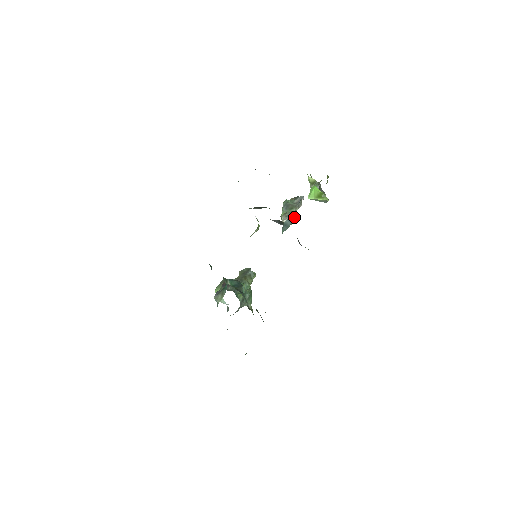
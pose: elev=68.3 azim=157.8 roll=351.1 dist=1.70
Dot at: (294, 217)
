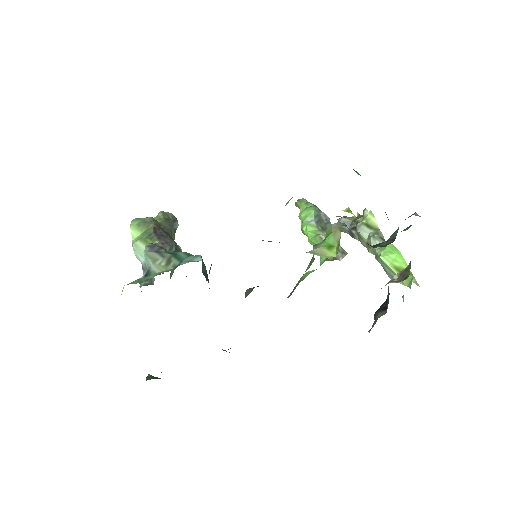
Dot at: occluded
